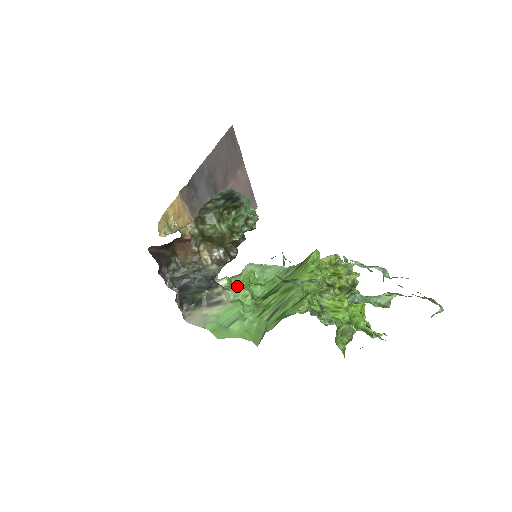
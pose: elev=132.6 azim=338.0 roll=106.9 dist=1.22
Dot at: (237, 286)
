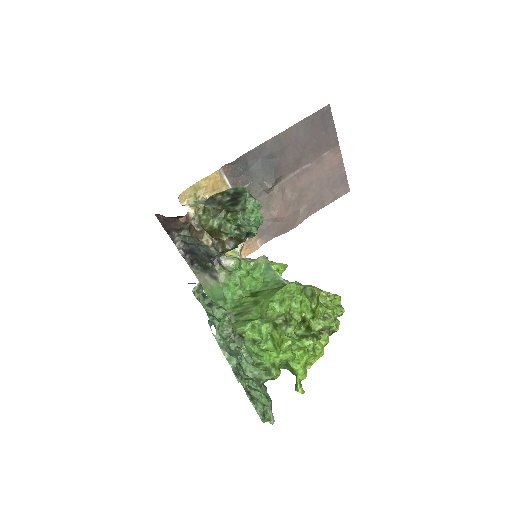
Dot at: (232, 273)
